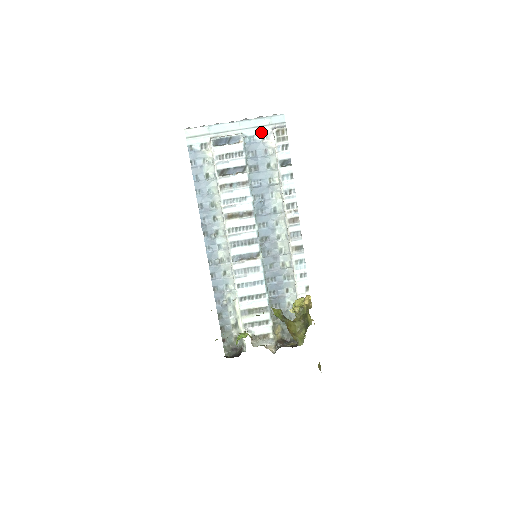
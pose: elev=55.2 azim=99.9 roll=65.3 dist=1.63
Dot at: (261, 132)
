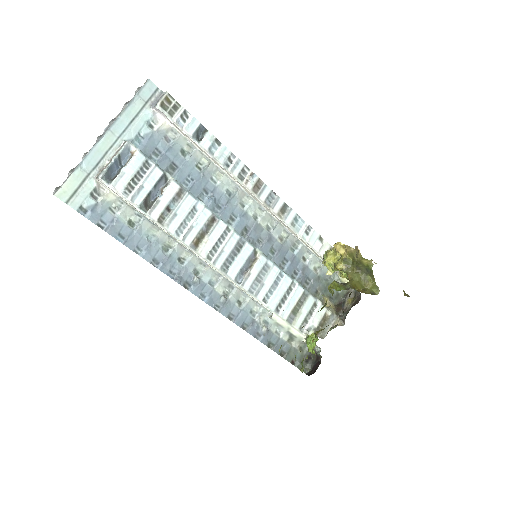
Dot at: (143, 121)
